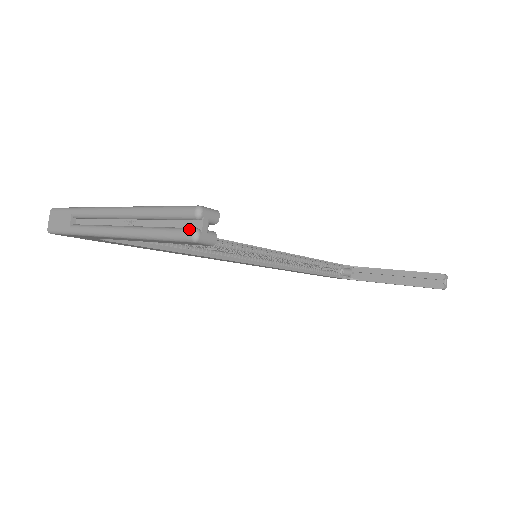
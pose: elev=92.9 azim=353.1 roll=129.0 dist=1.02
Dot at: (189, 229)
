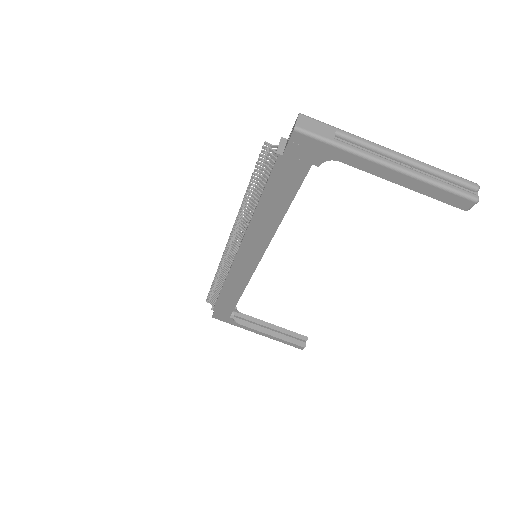
Dot at: (474, 193)
